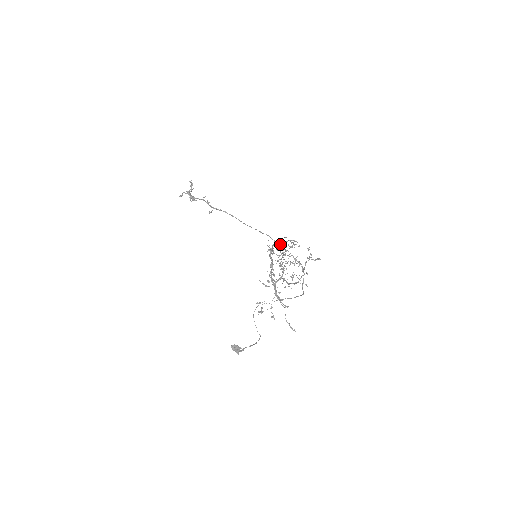
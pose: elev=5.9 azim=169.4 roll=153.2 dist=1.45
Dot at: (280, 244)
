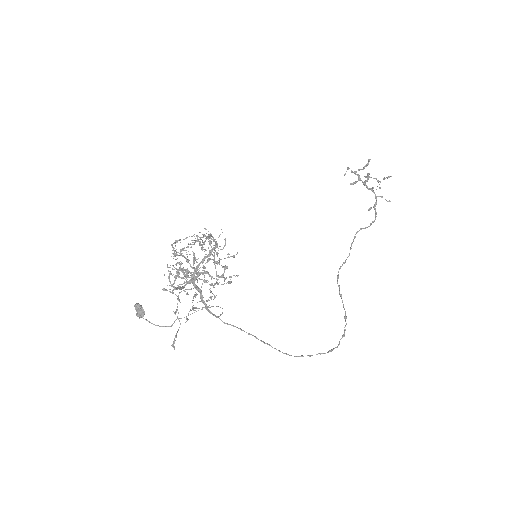
Dot at: occluded
